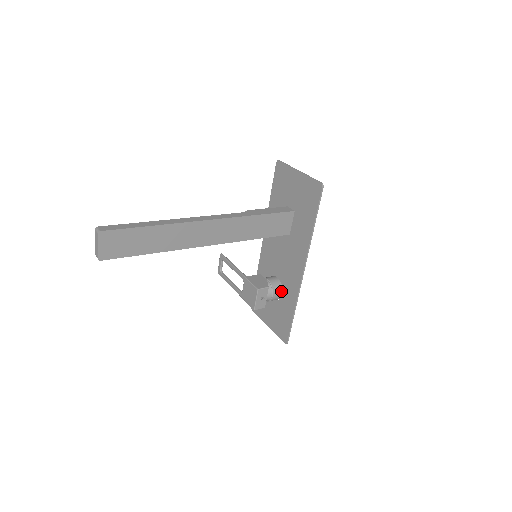
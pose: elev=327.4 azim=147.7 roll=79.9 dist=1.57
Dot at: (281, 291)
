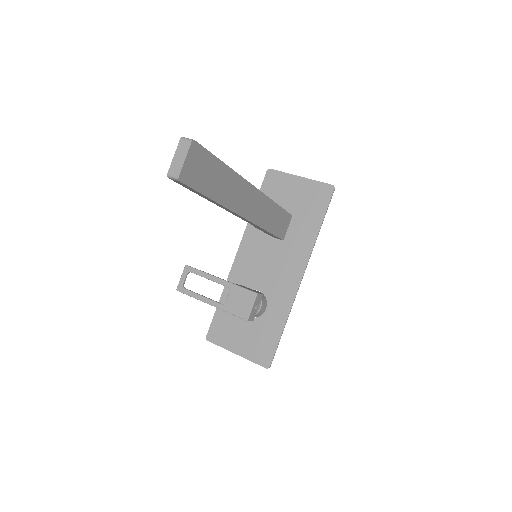
Dot at: (266, 305)
